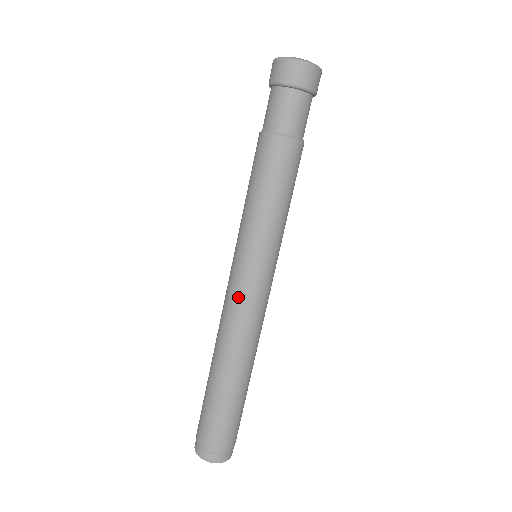
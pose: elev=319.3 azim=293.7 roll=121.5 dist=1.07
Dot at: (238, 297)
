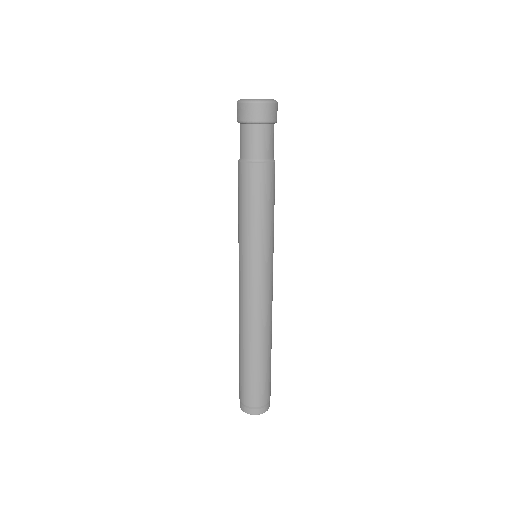
Dot at: (256, 292)
